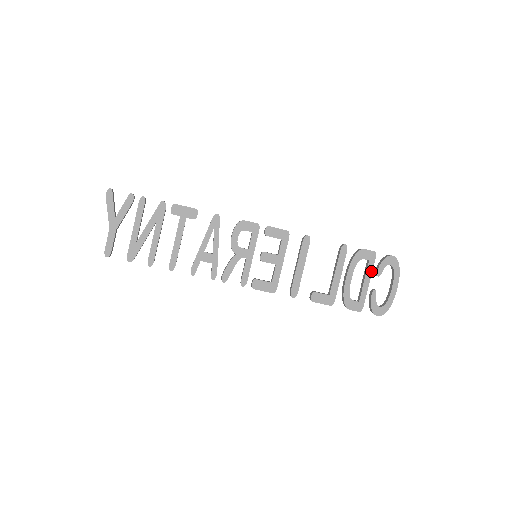
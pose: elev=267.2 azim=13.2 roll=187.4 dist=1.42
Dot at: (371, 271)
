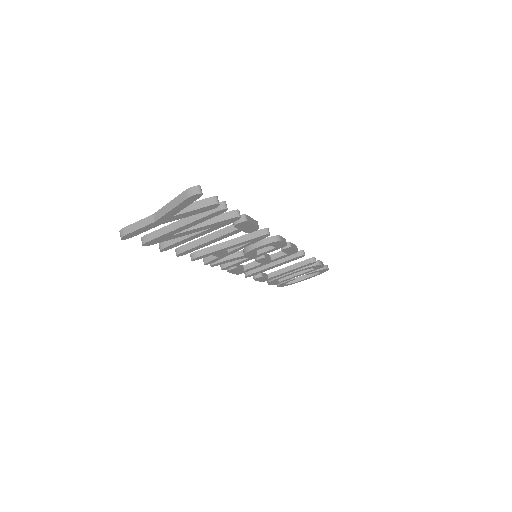
Dot at: occluded
